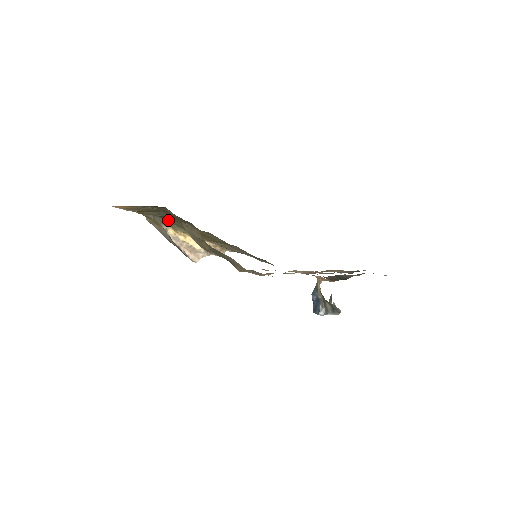
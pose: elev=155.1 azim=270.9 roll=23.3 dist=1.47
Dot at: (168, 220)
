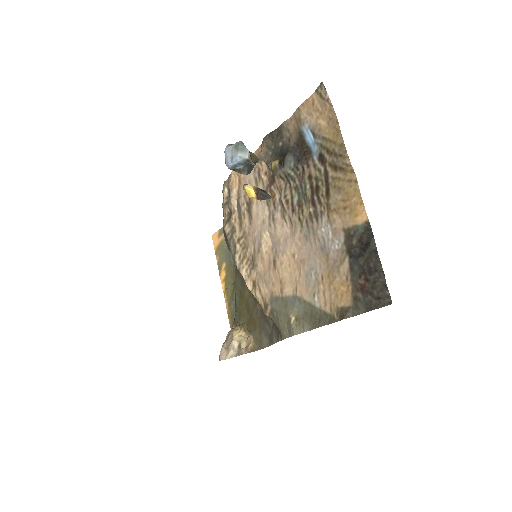
Dot at: (238, 306)
